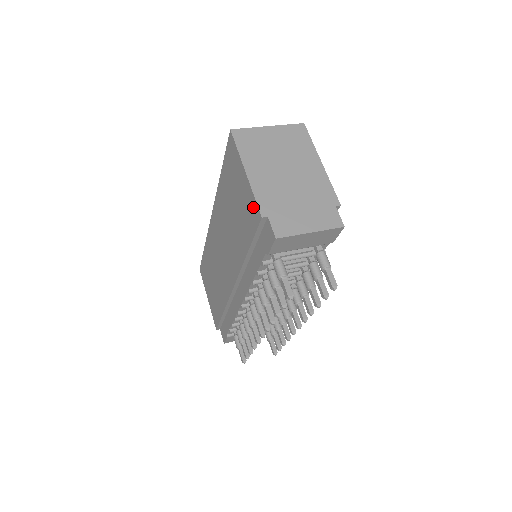
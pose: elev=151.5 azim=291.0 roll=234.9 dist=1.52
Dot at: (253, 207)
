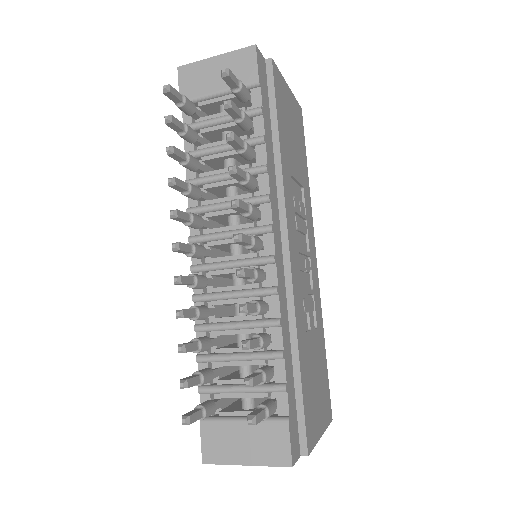
Dot at: occluded
